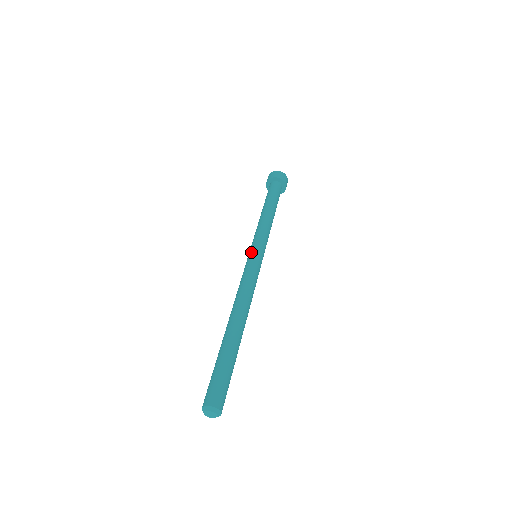
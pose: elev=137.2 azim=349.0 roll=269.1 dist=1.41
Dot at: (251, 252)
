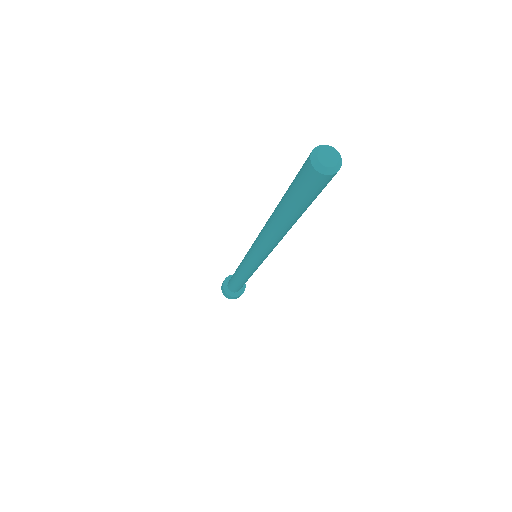
Dot at: occluded
